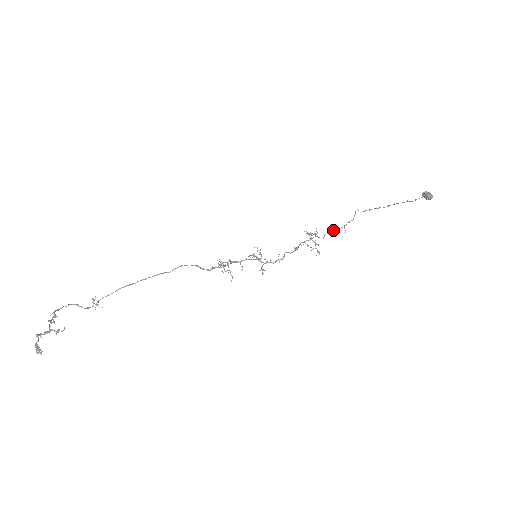
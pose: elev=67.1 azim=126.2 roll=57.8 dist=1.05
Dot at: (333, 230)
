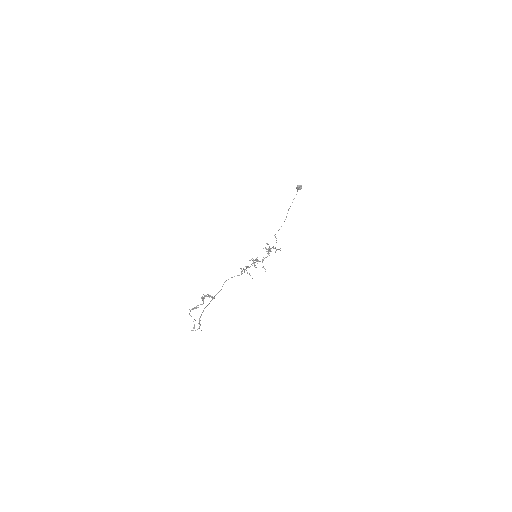
Dot at: occluded
